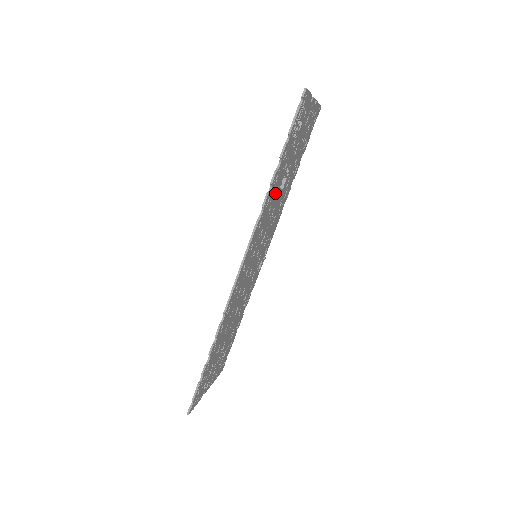
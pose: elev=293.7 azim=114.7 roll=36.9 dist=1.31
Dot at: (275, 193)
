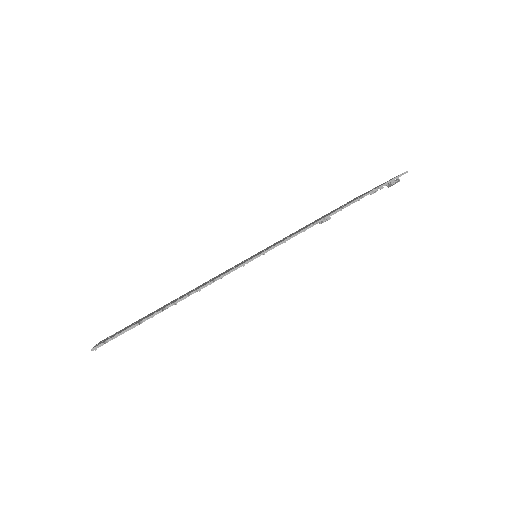
Dot at: occluded
